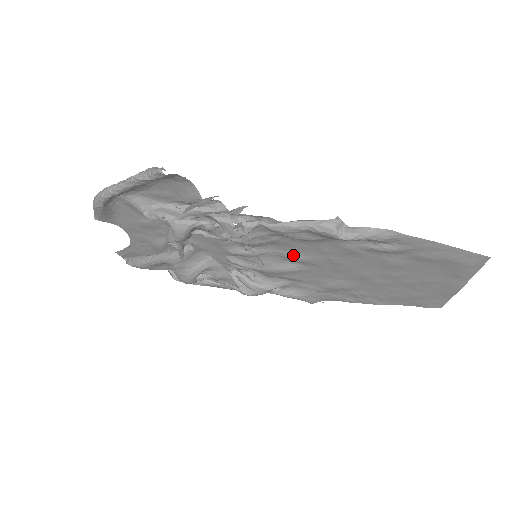
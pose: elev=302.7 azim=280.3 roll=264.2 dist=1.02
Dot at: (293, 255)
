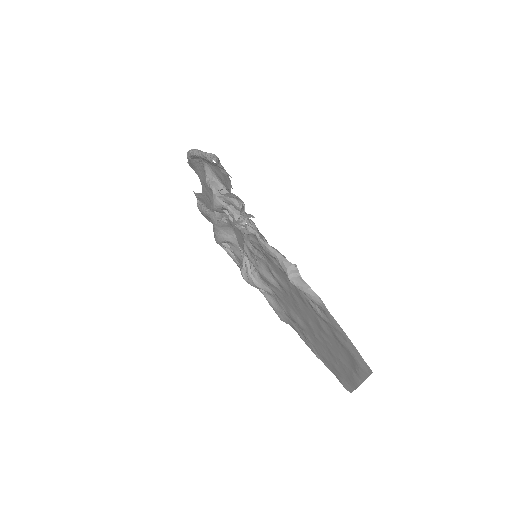
Dot at: (274, 273)
